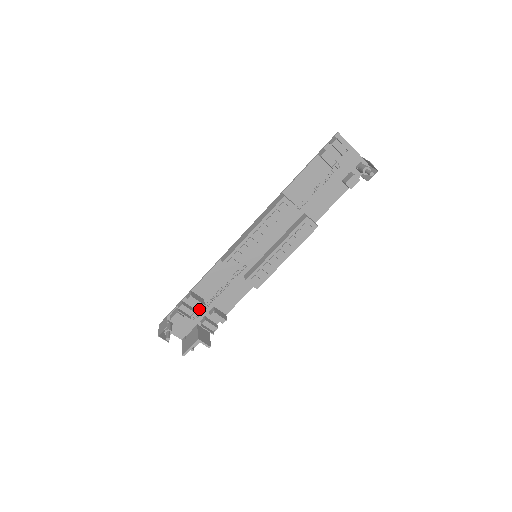
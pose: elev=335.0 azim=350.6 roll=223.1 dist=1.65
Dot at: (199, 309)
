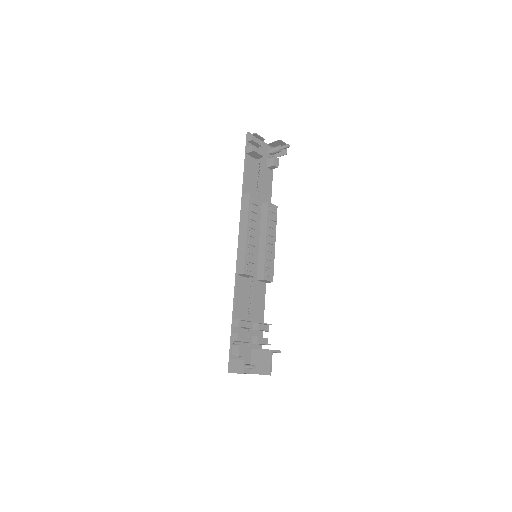
Dot at: (246, 333)
